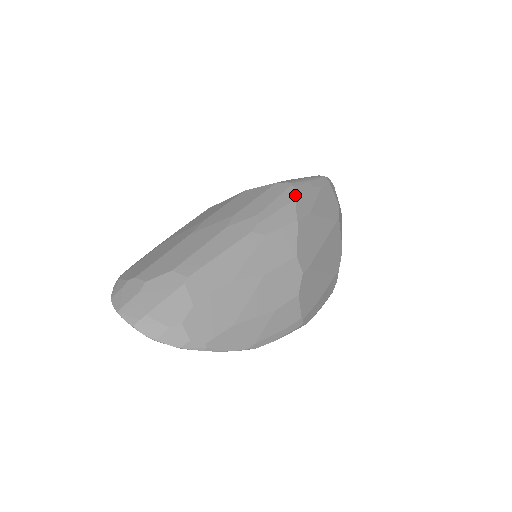
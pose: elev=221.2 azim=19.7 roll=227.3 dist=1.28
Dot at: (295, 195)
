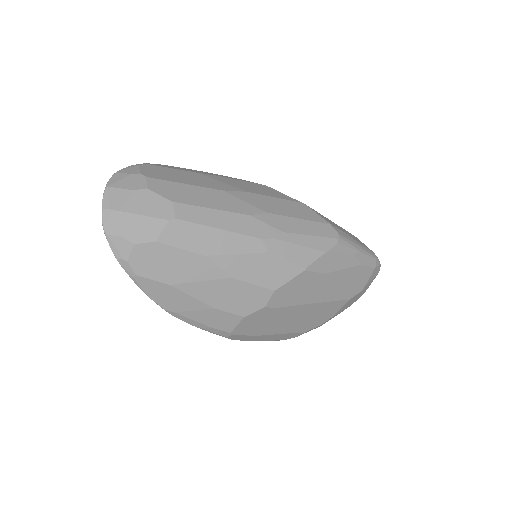
Dot at: (330, 249)
